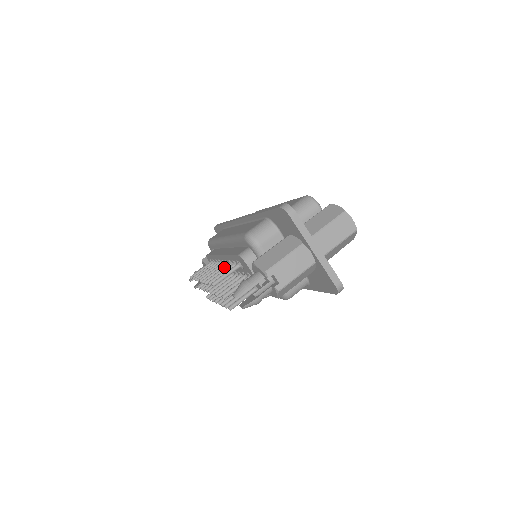
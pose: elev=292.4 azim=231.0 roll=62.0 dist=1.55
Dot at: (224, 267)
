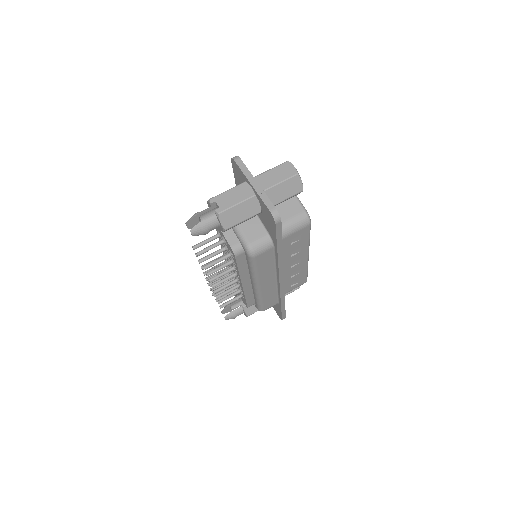
Dot at: occluded
